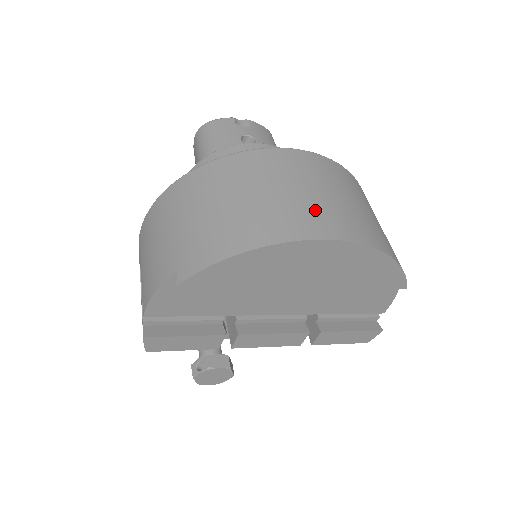
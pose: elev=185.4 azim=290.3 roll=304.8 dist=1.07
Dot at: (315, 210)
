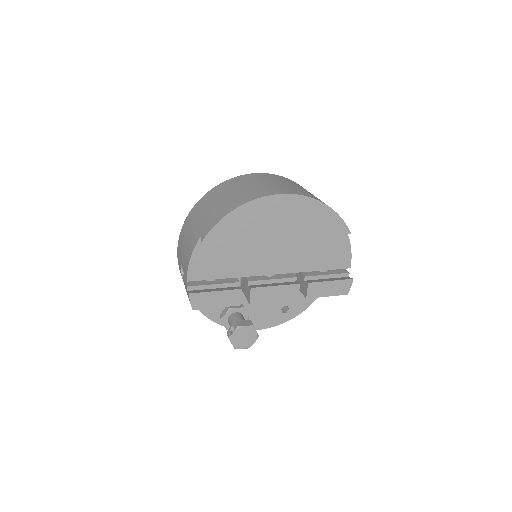
Dot at: (273, 187)
